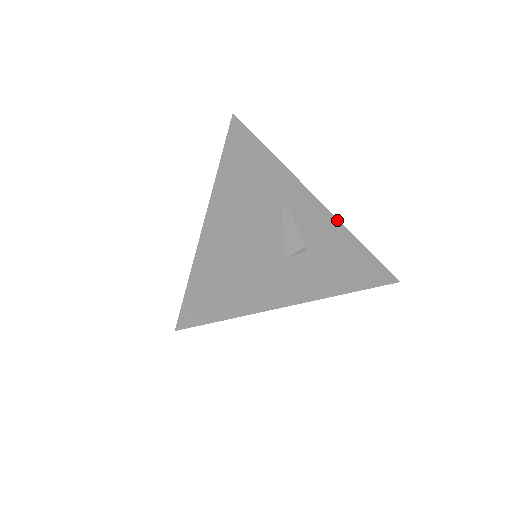
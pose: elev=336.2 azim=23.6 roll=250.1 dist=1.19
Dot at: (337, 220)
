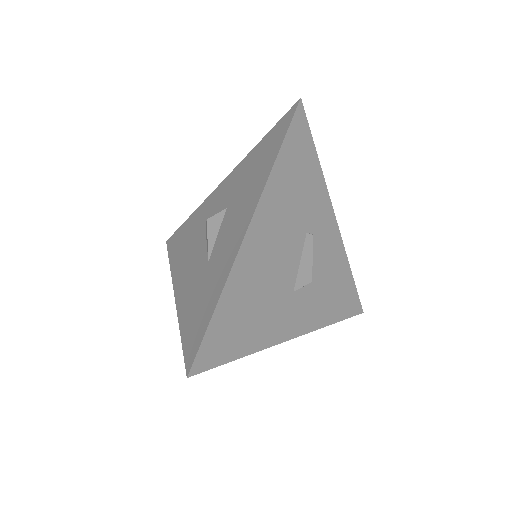
Dot at: (343, 247)
